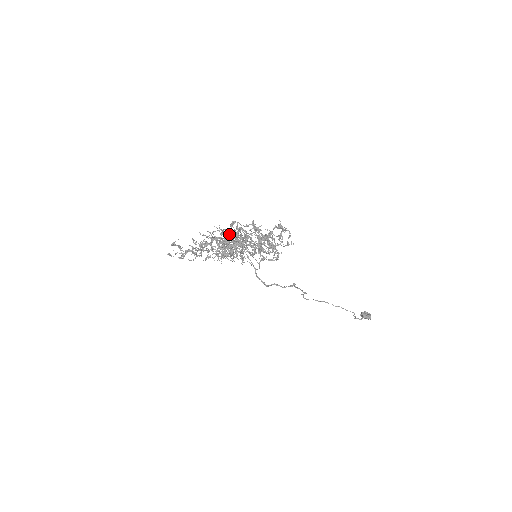
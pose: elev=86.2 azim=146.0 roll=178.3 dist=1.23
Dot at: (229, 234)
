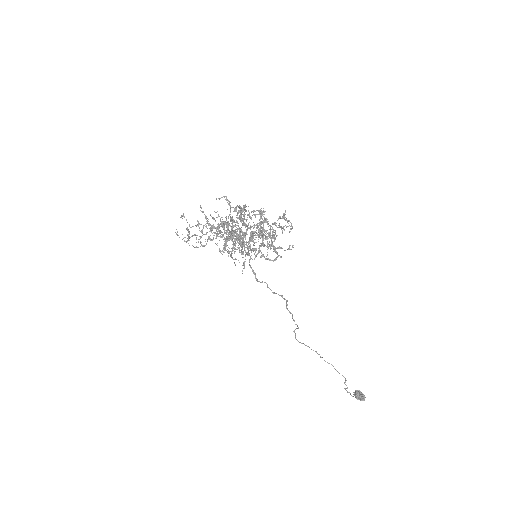
Dot at: occluded
